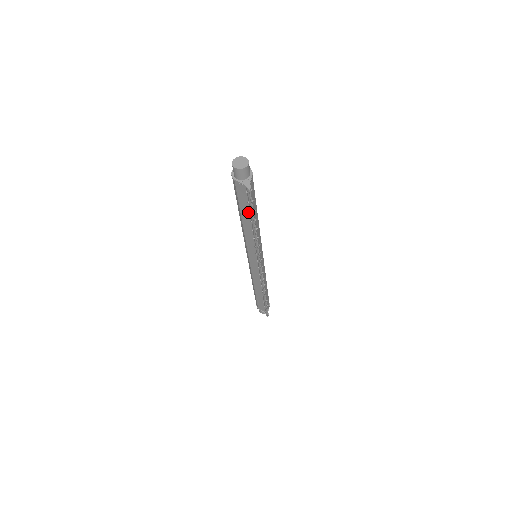
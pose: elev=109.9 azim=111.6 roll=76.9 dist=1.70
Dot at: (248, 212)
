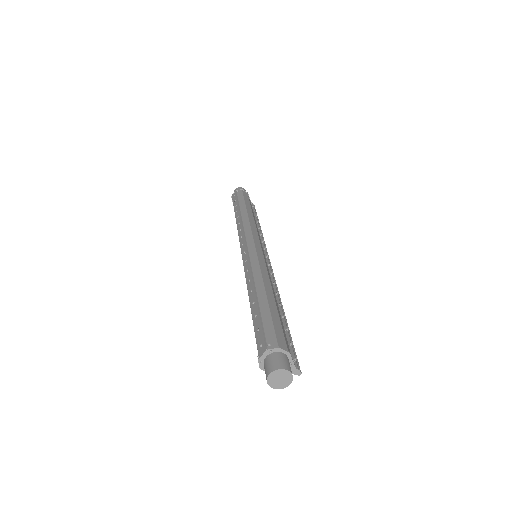
Dot at: occluded
